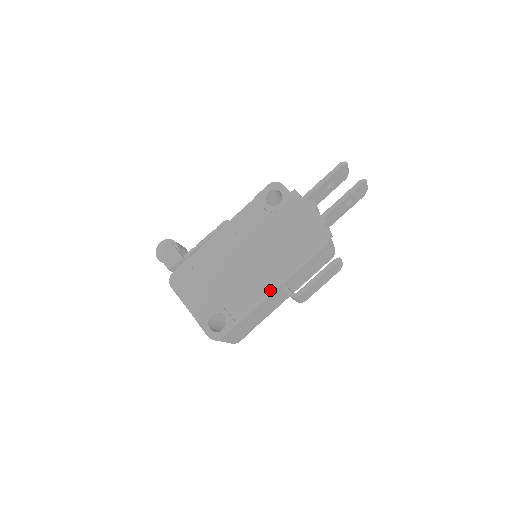
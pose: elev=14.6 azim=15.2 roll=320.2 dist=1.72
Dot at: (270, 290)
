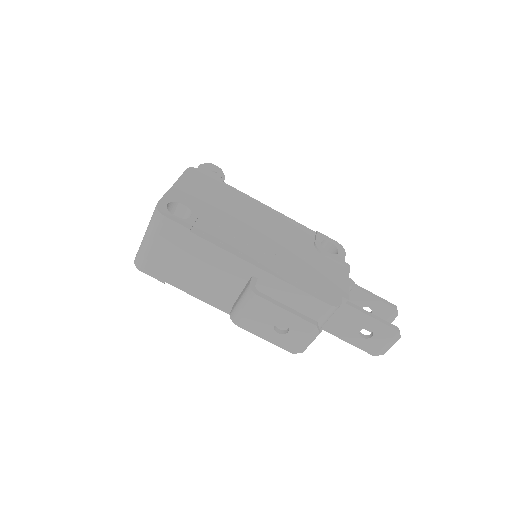
Dot at: (247, 258)
